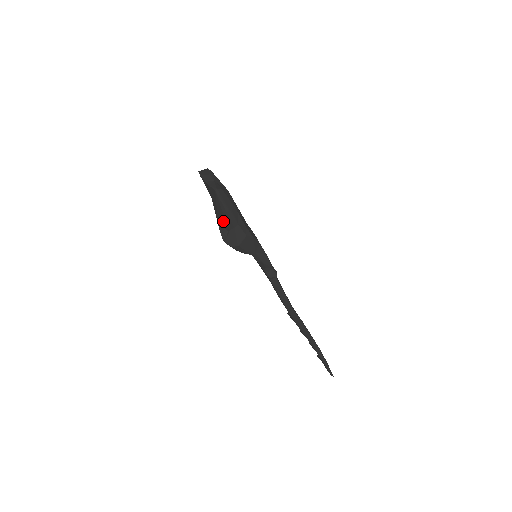
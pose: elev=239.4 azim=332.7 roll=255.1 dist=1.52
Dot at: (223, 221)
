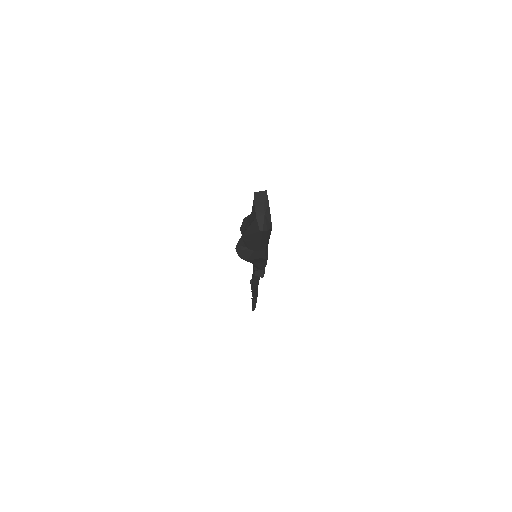
Dot at: (247, 242)
